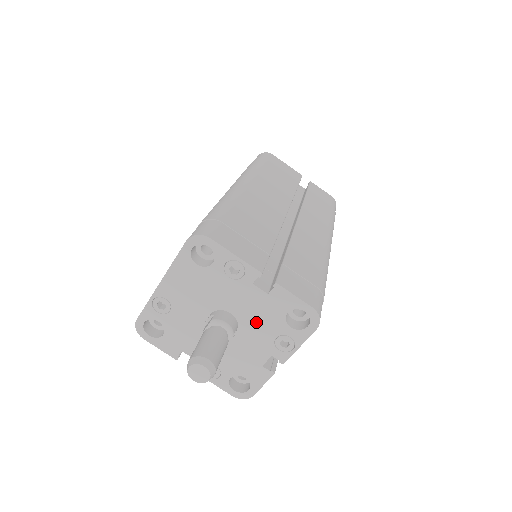
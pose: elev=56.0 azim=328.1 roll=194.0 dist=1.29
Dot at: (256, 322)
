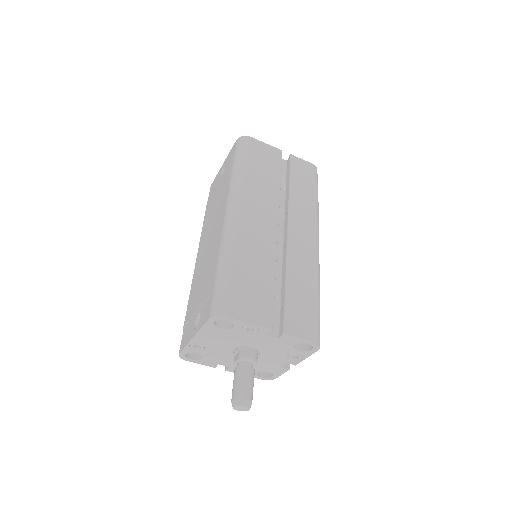
Dot at: (272, 350)
